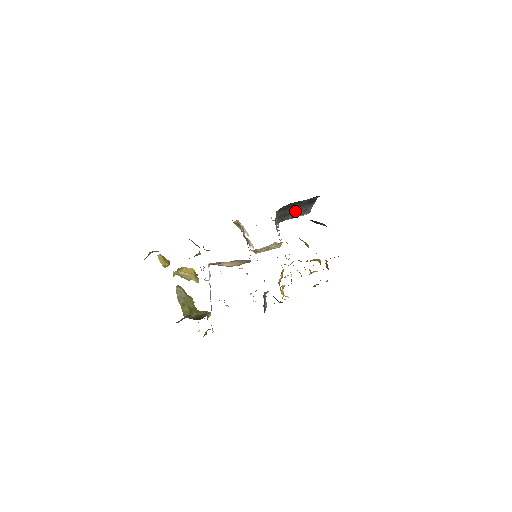
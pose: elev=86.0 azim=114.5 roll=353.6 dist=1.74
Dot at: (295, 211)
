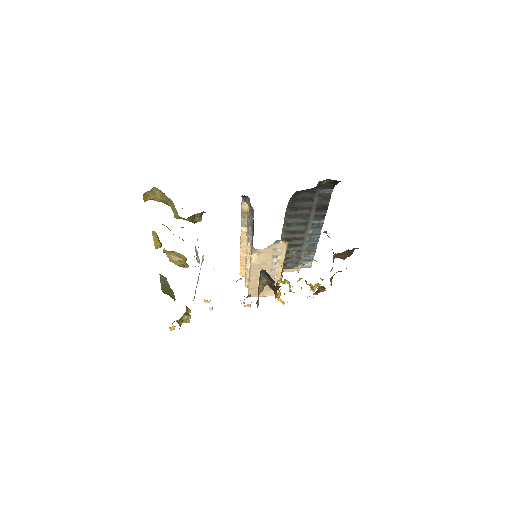
Dot at: (302, 235)
